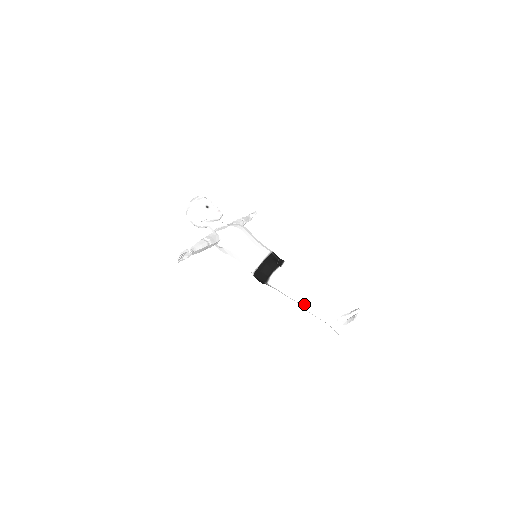
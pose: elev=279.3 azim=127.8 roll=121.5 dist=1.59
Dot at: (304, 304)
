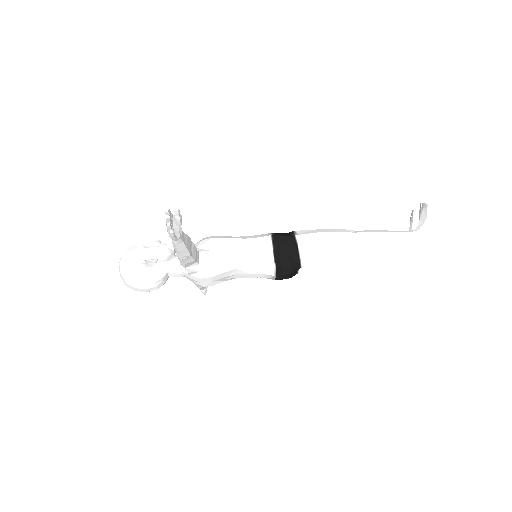
Dot at: (363, 241)
